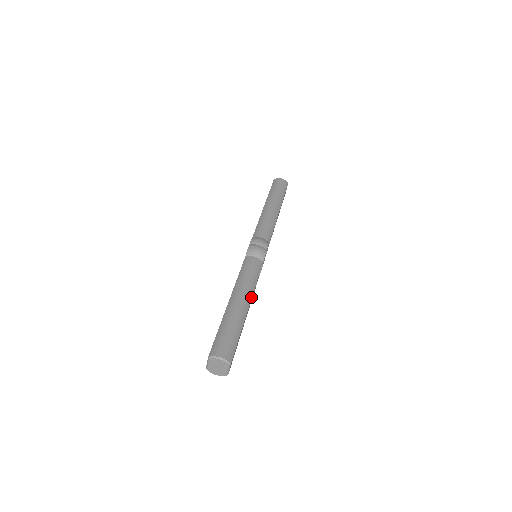
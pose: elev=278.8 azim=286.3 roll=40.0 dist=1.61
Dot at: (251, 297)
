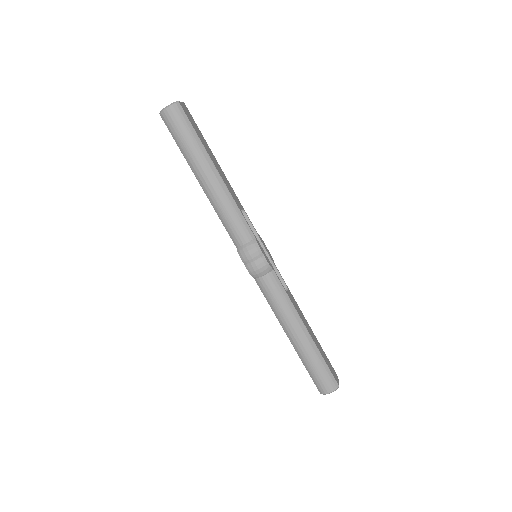
Dot at: (300, 319)
